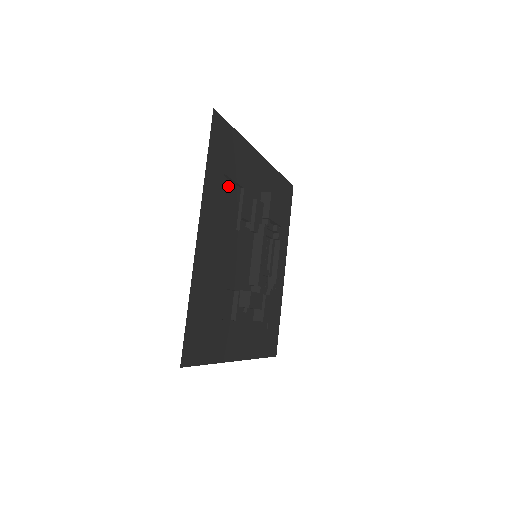
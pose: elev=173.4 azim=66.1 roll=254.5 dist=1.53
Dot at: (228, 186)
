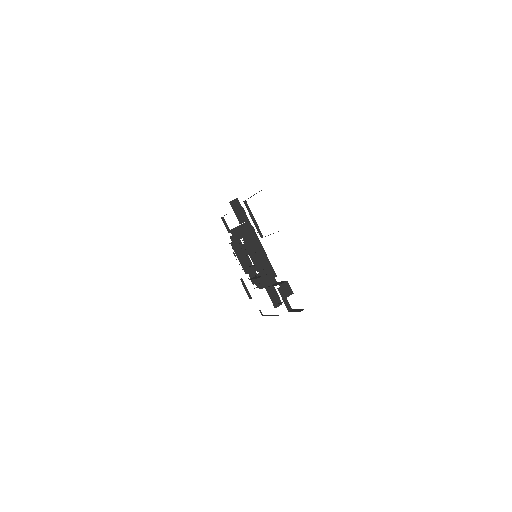
Dot at: occluded
